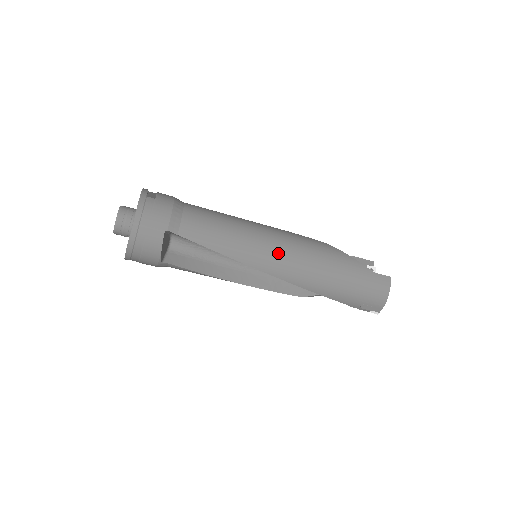
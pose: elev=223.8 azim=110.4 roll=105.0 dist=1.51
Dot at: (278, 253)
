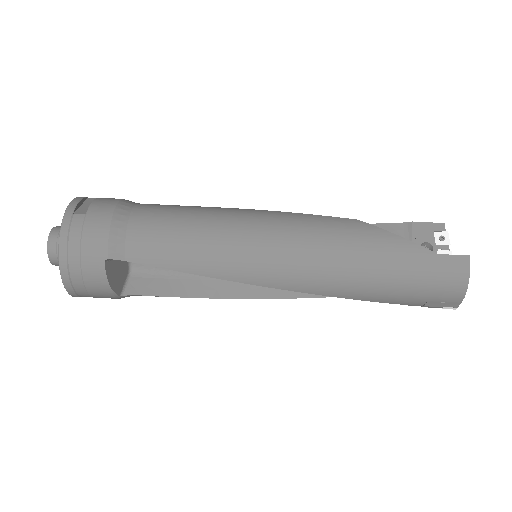
Dot at: (277, 256)
